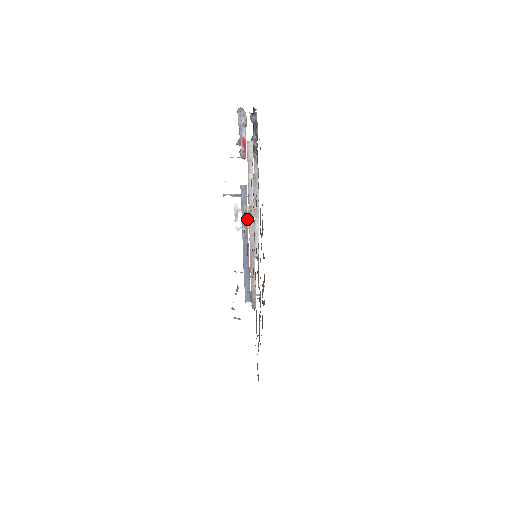
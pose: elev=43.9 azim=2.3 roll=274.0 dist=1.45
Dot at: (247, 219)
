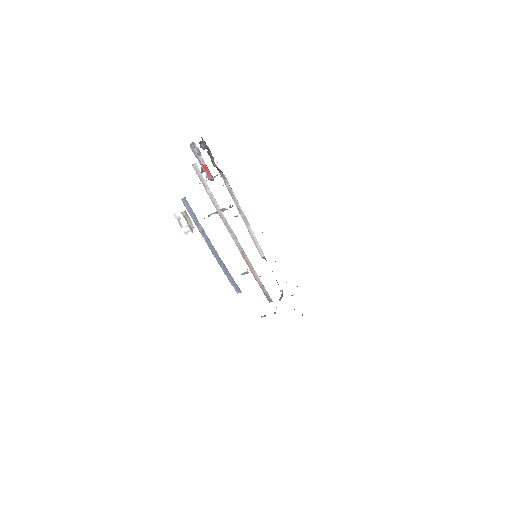
Dot at: (188, 222)
